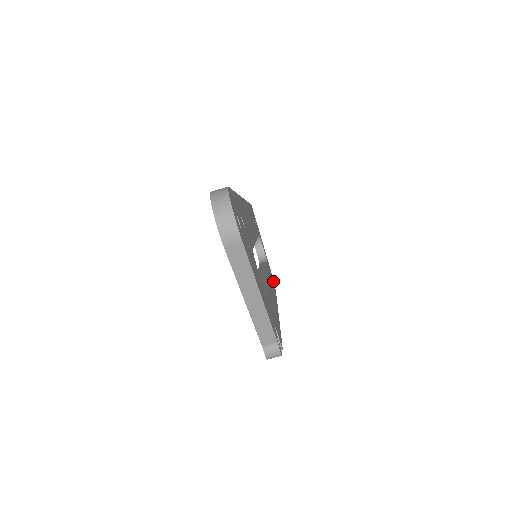
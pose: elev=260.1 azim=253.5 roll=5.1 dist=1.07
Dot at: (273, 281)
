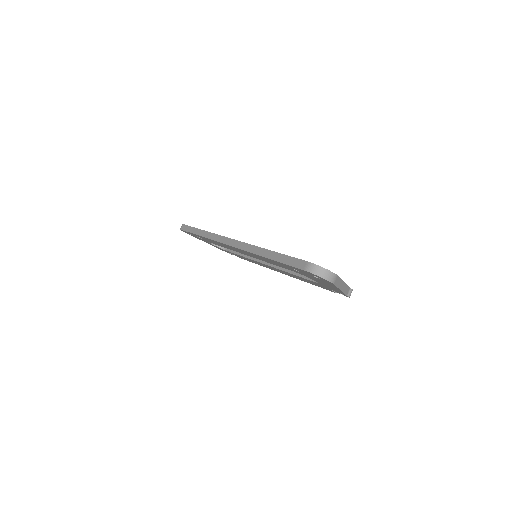
Dot at: occluded
